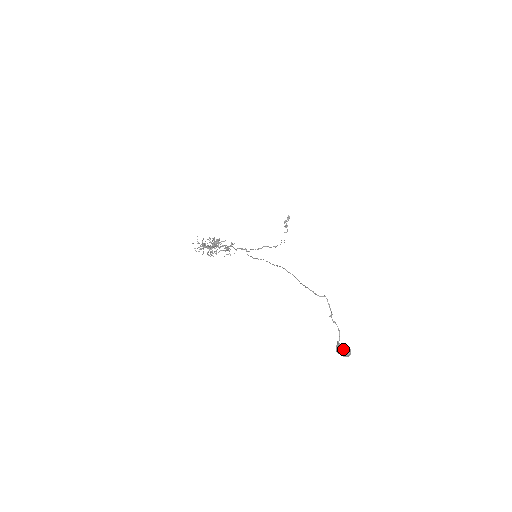
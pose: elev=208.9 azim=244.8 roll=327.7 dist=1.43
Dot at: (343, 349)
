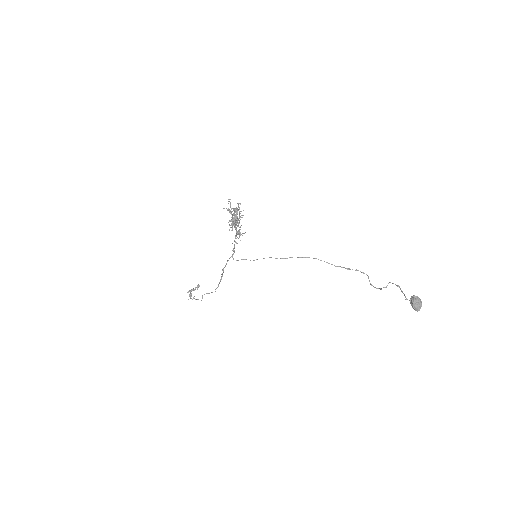
Dot at: (420, 299)
